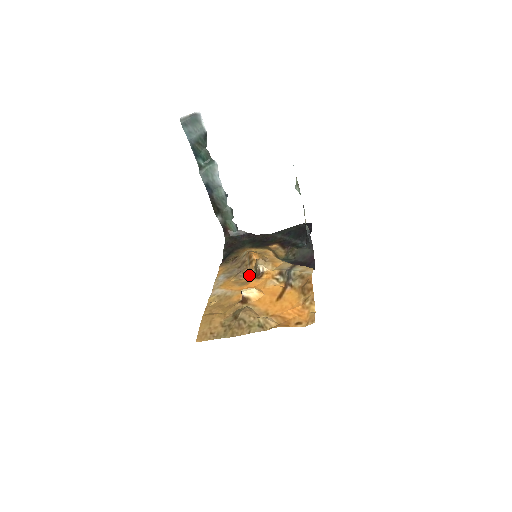
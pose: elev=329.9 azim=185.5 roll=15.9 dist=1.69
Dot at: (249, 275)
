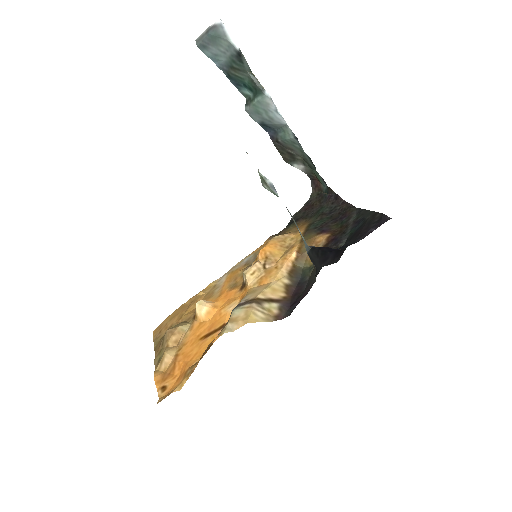
Dot at: occluded
